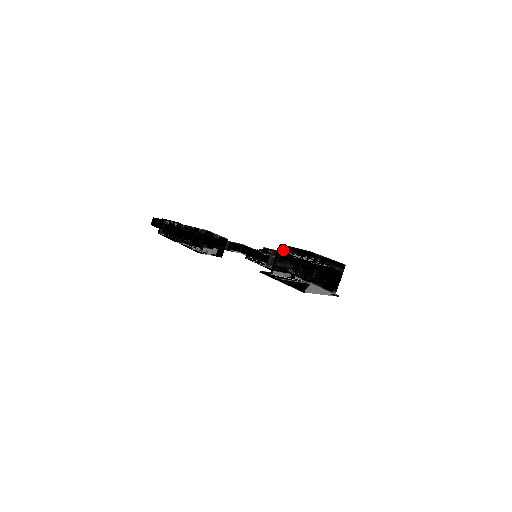
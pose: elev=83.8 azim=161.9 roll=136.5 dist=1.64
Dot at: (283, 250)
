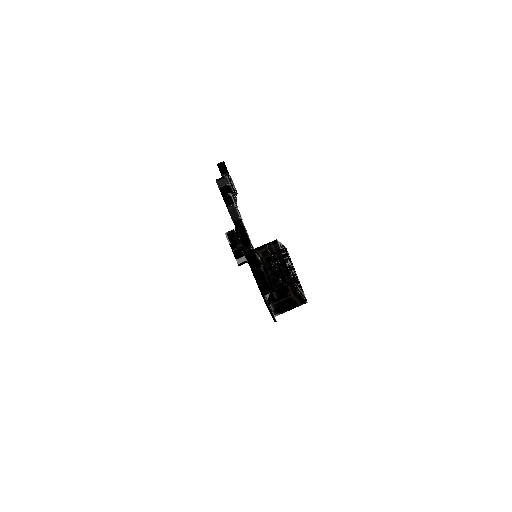
Dot at: occluded
